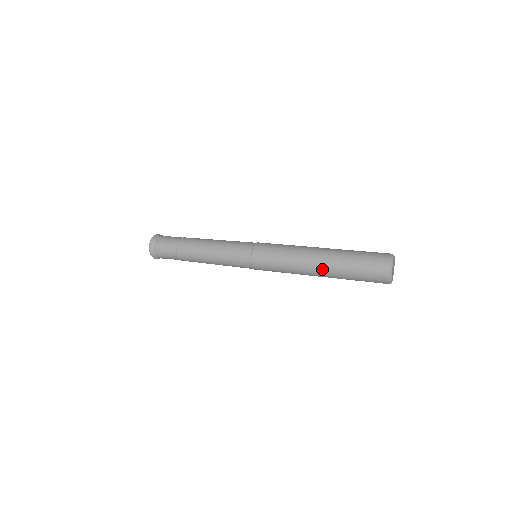
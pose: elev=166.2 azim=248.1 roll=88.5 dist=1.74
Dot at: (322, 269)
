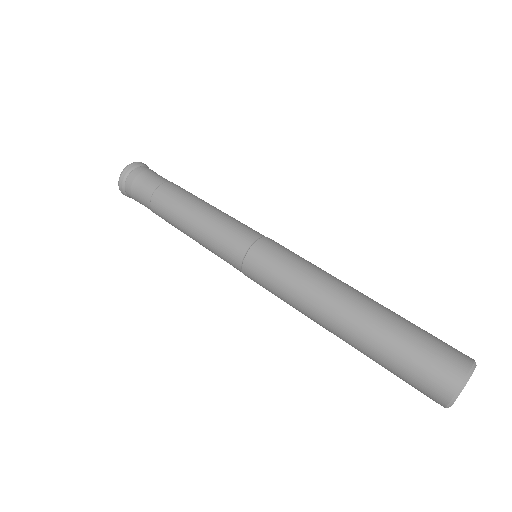
Dot at: occluded
